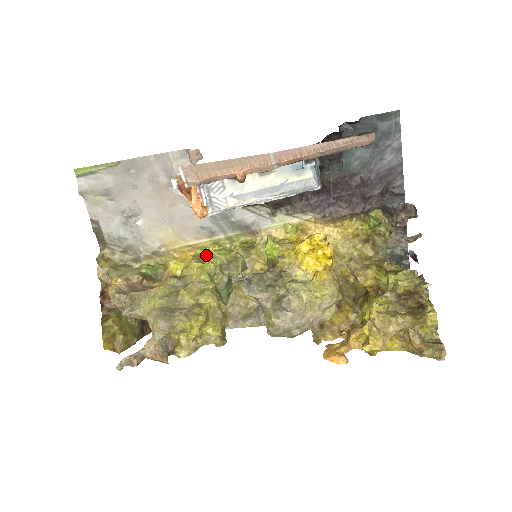
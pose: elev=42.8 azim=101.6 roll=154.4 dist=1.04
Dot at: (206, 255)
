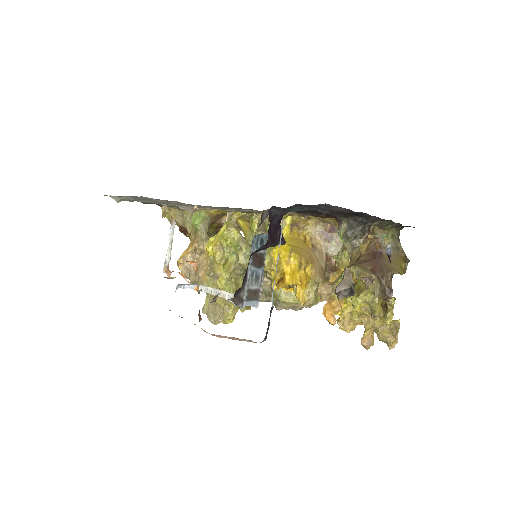
Dot at: (223, 248)
